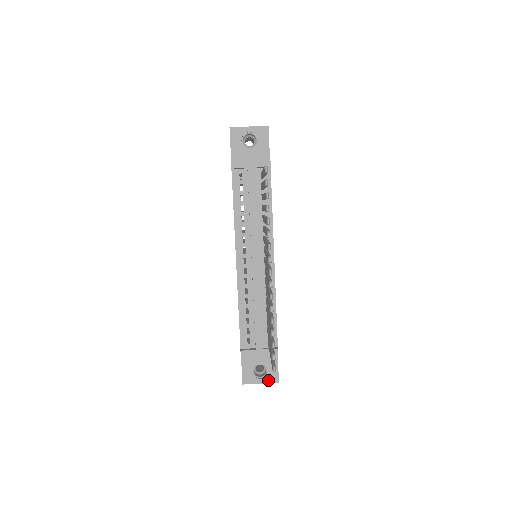
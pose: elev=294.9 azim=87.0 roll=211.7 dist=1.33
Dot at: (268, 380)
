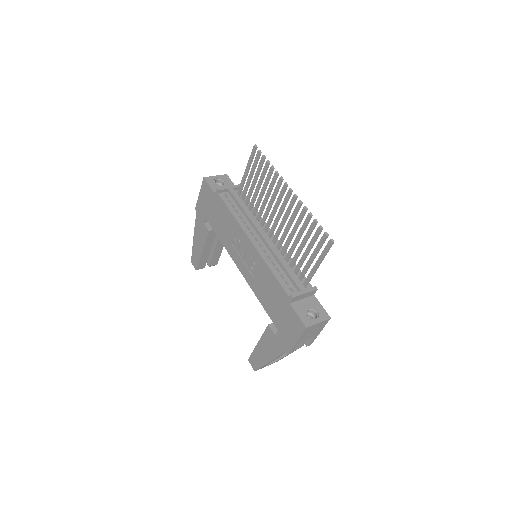
Dot at: (322, 319)
